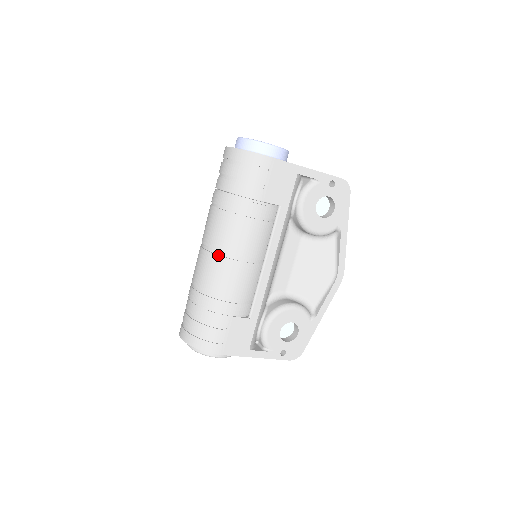
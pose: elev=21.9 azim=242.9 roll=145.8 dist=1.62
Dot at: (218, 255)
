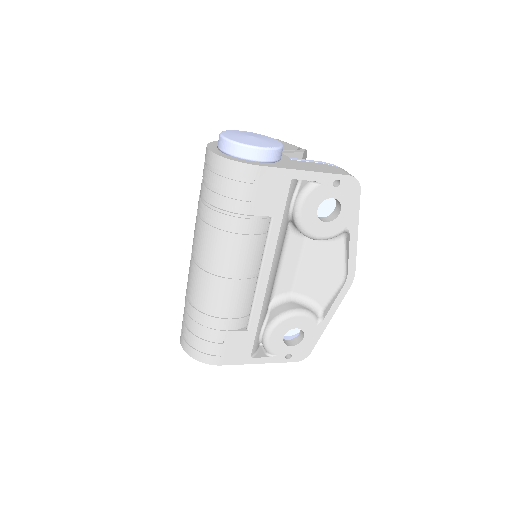
Dot at: (207, 272)
